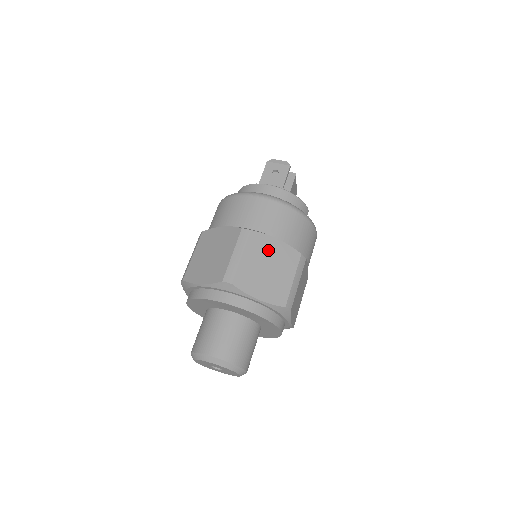
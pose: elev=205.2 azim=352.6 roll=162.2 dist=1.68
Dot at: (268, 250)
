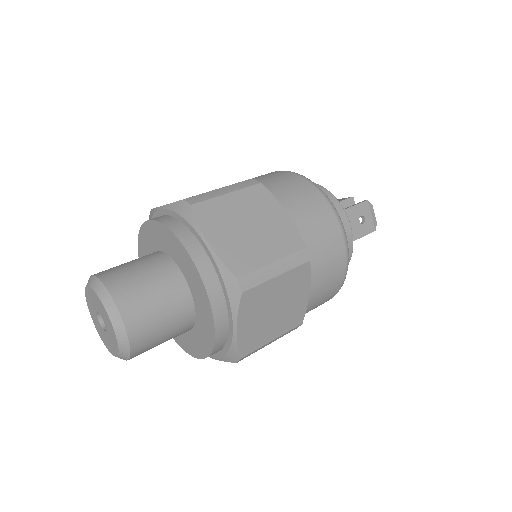
Dot at: (295, 293)
